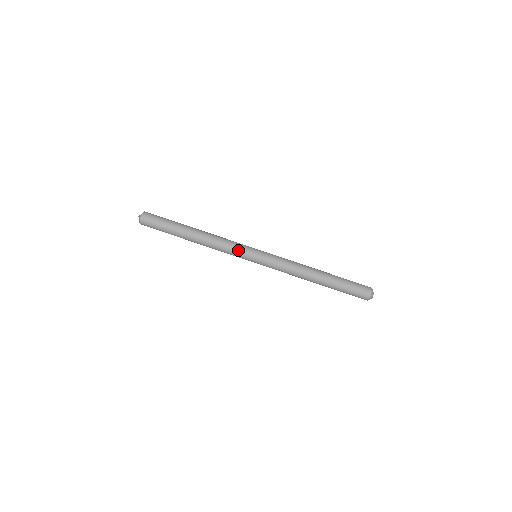
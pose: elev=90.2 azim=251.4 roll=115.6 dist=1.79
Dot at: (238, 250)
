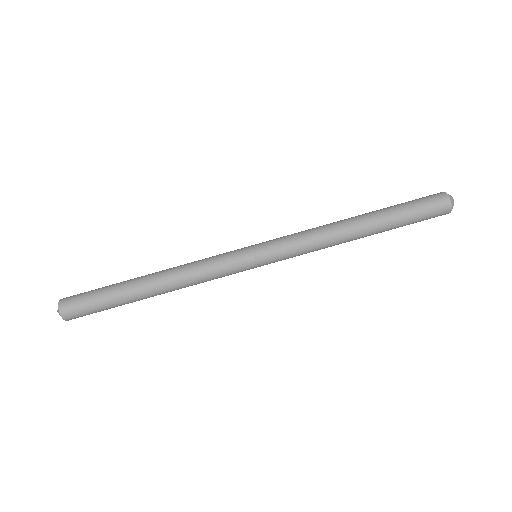
Dot at: (227, 270)
